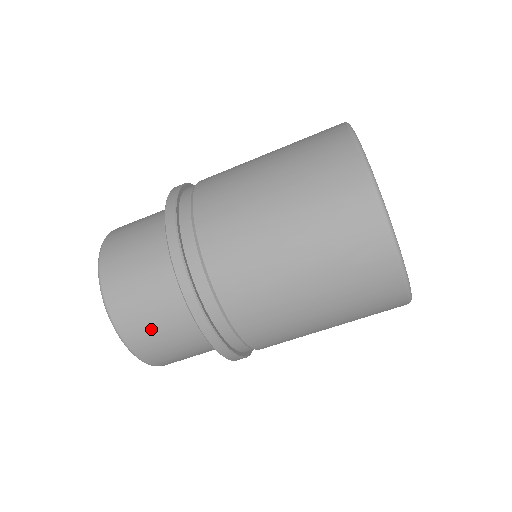
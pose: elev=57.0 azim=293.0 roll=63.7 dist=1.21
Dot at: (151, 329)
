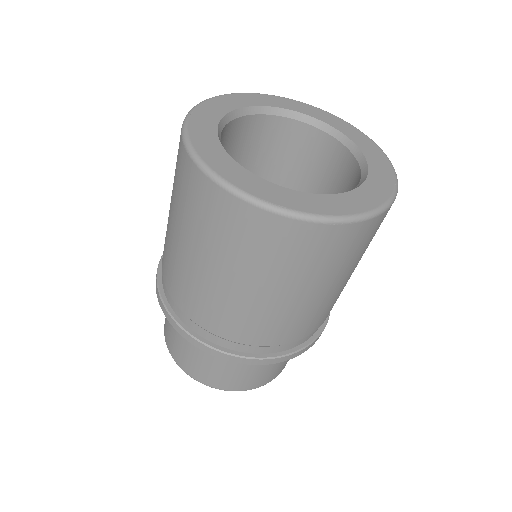
Dot at: (231, 376)
